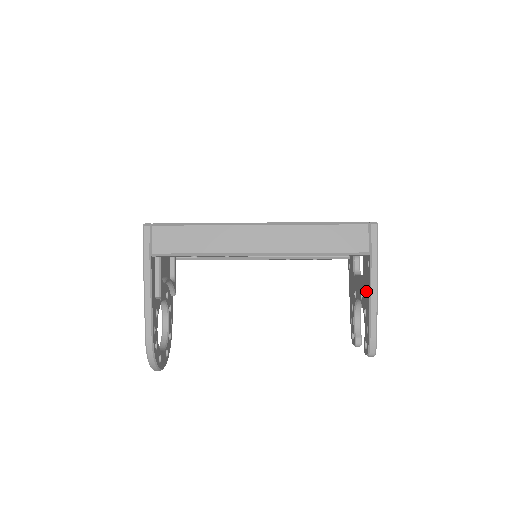
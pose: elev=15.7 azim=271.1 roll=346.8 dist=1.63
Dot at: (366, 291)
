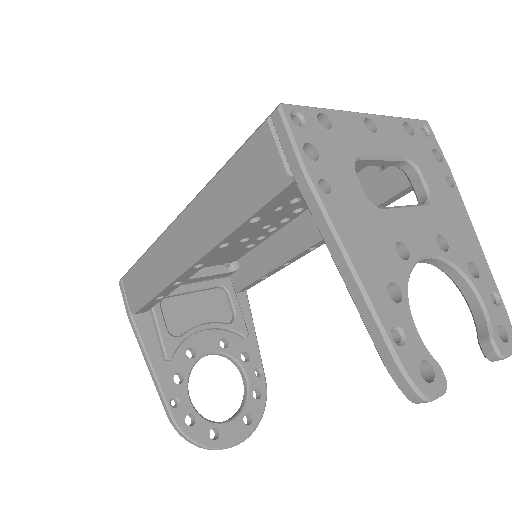
Dot at: occluded
